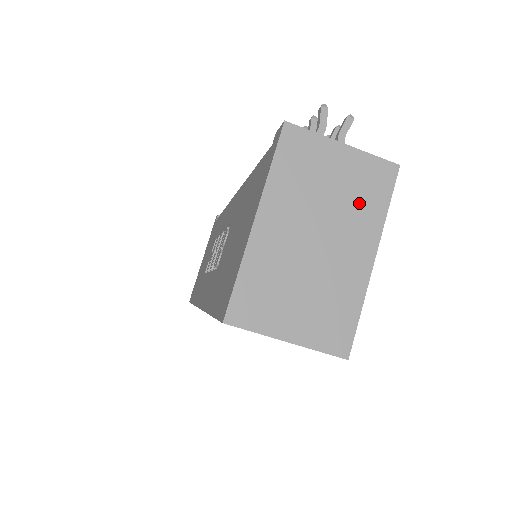
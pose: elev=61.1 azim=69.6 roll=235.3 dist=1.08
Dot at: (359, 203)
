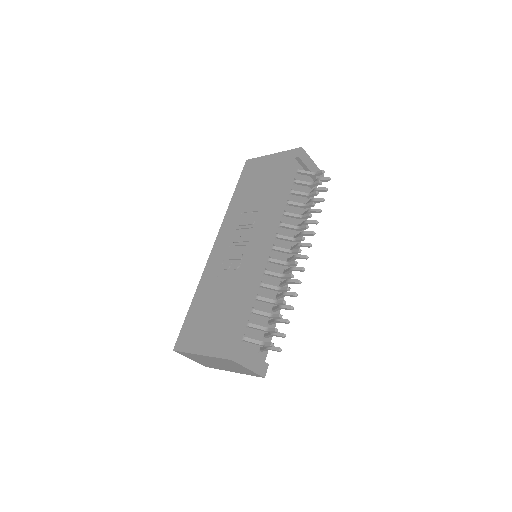
Dot at: (241, 371)
